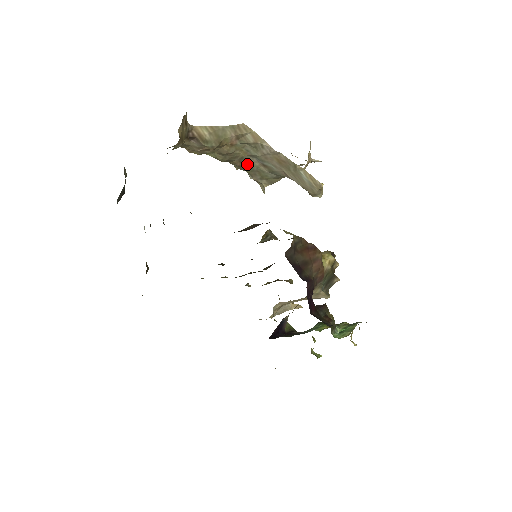
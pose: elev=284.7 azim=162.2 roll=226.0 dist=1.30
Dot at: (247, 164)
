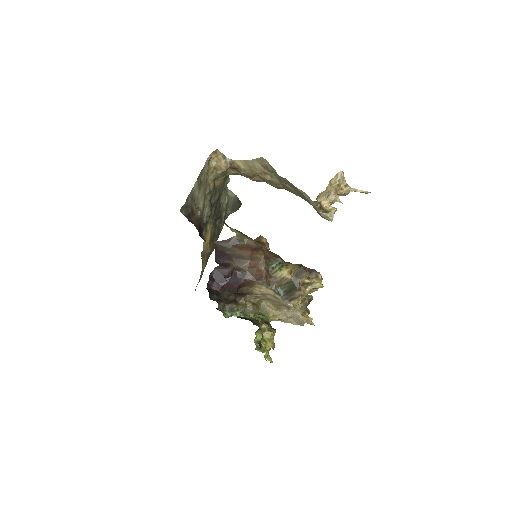
Dot at: (292, 190)
